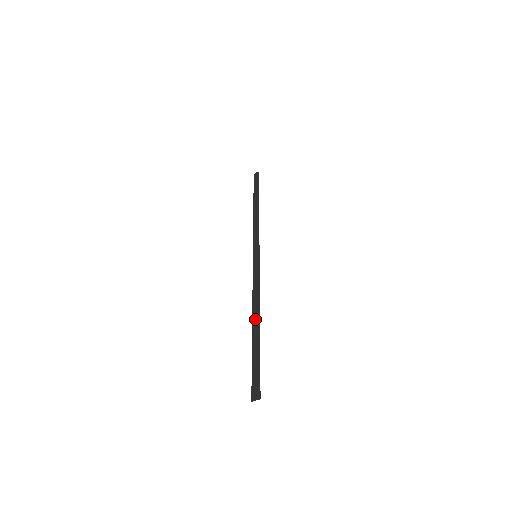
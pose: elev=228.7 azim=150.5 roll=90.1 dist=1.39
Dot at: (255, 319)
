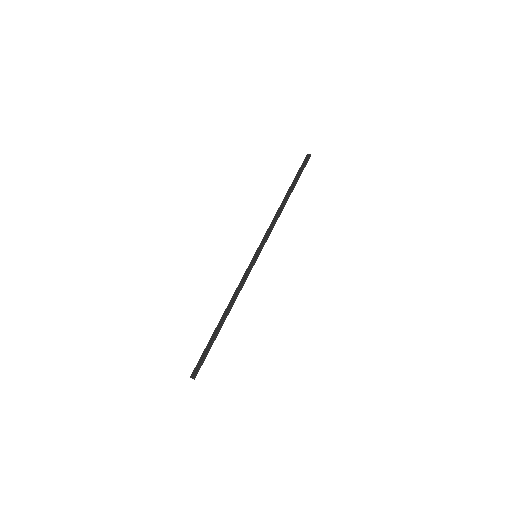
Dot at: (224, 316)
